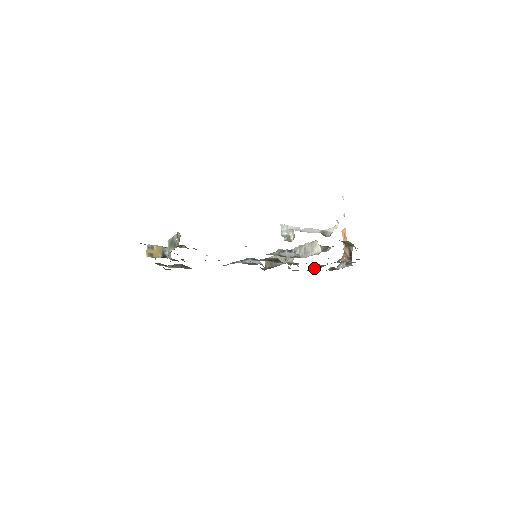
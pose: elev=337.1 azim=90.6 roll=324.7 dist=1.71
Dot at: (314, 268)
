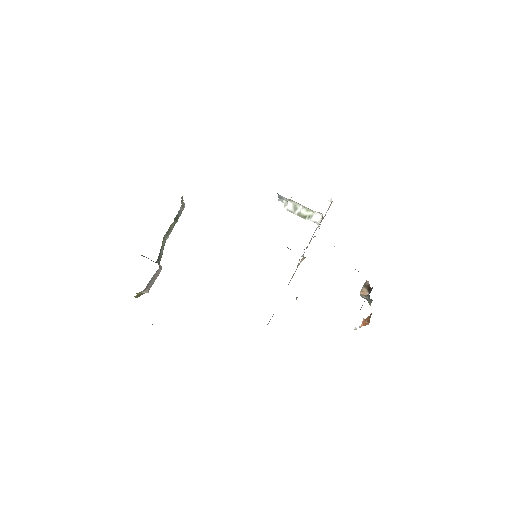
Dot at: occluded
